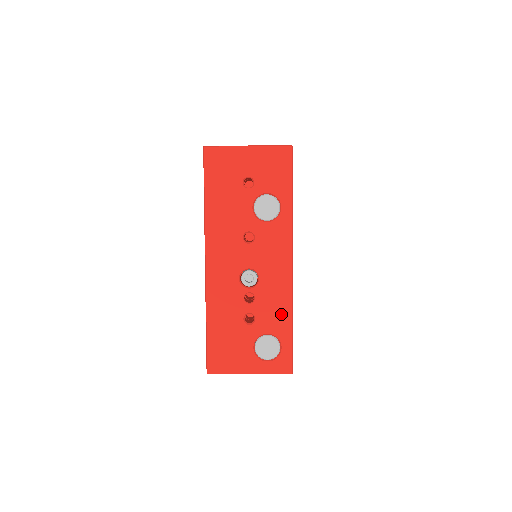
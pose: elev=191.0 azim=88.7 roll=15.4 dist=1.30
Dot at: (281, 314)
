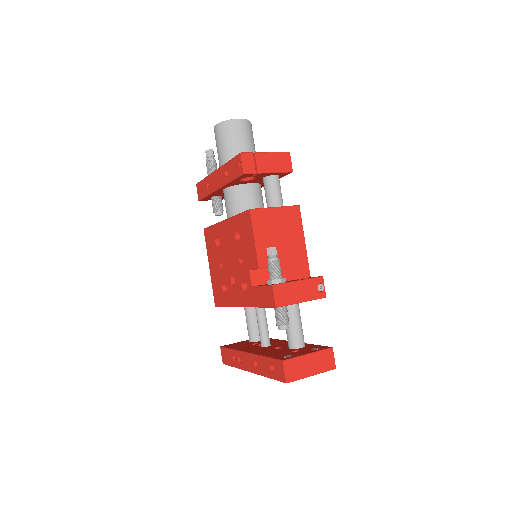
Dot at: occluded
